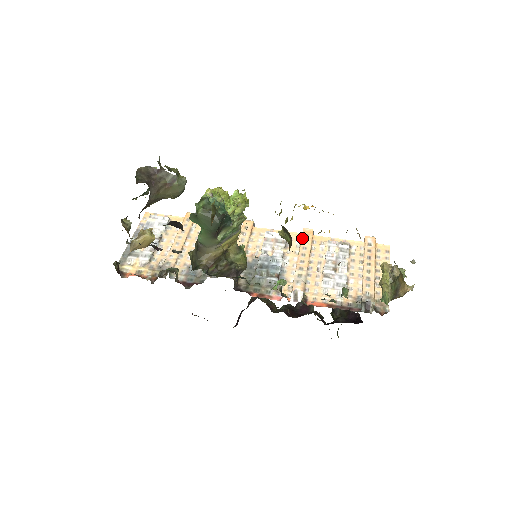
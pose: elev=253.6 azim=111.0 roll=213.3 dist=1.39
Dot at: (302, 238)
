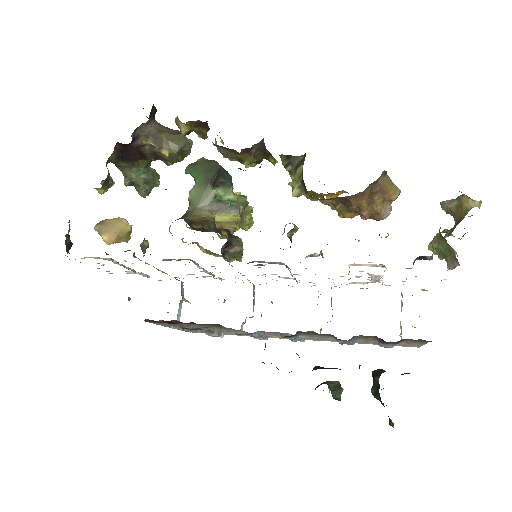
Dot at: occluded
